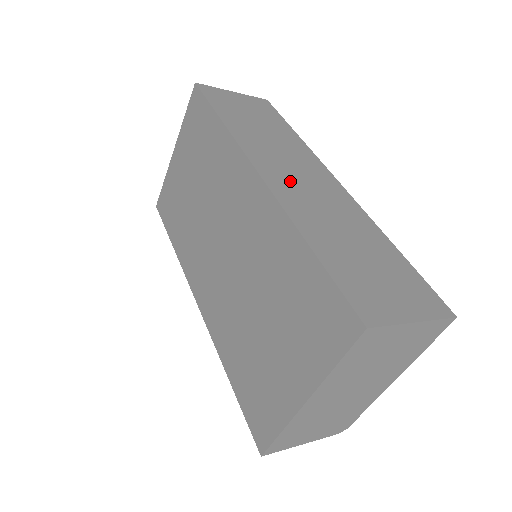
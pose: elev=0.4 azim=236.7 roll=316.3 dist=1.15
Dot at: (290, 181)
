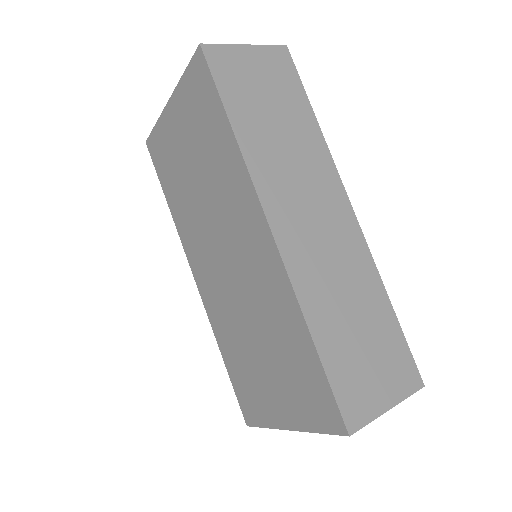
Dot at: (303, 232)
